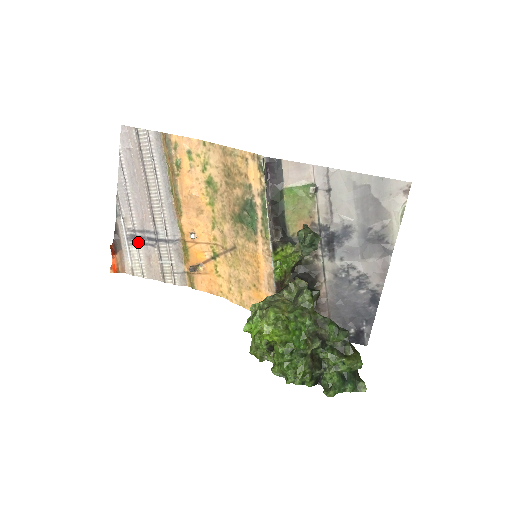
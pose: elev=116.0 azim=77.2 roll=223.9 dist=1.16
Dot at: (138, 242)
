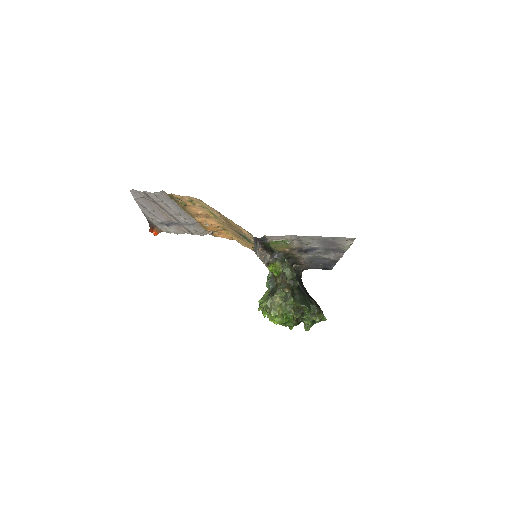
Dot at: (167, 225)
